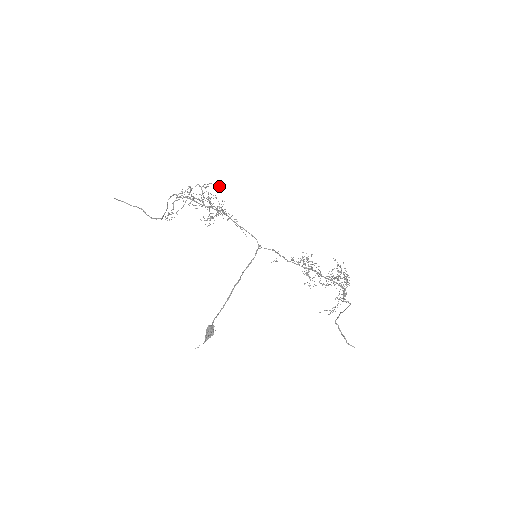
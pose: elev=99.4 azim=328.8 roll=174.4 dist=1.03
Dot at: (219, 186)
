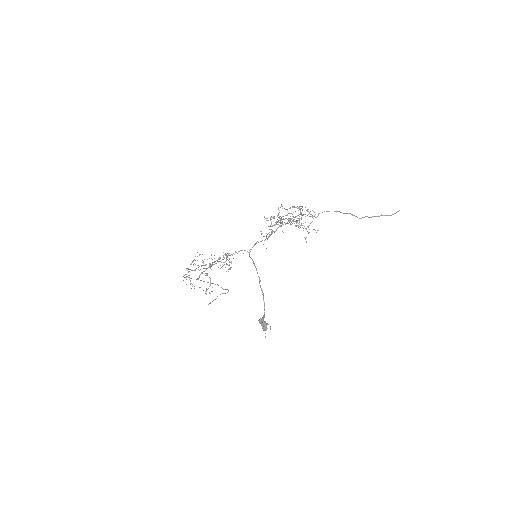
Dot at: occluded
